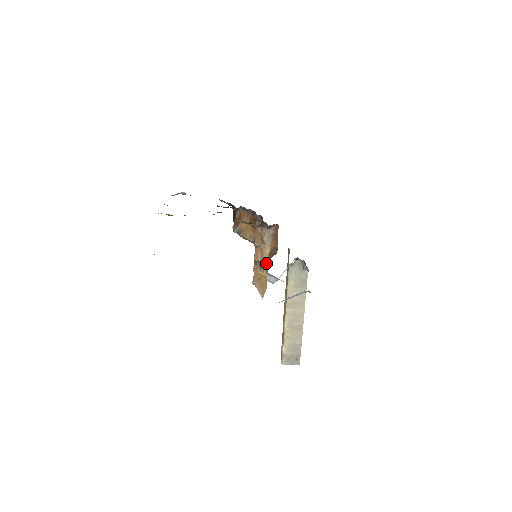
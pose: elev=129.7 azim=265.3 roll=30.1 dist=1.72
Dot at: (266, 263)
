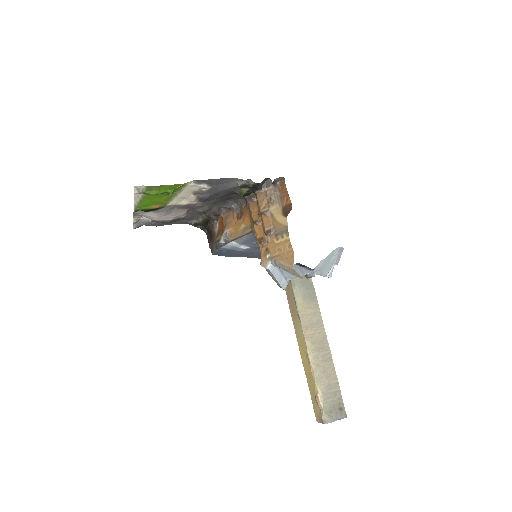
Dot at: (283, 225)
